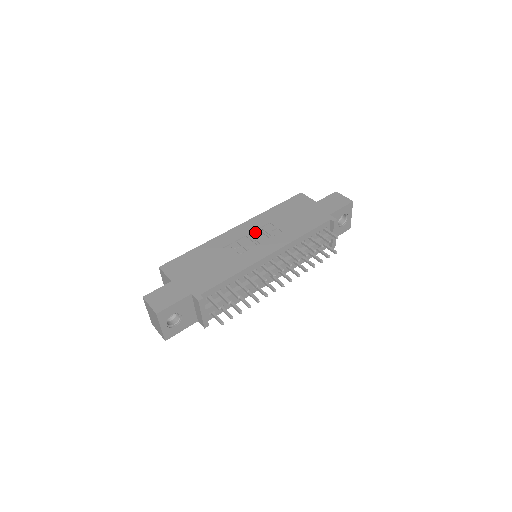
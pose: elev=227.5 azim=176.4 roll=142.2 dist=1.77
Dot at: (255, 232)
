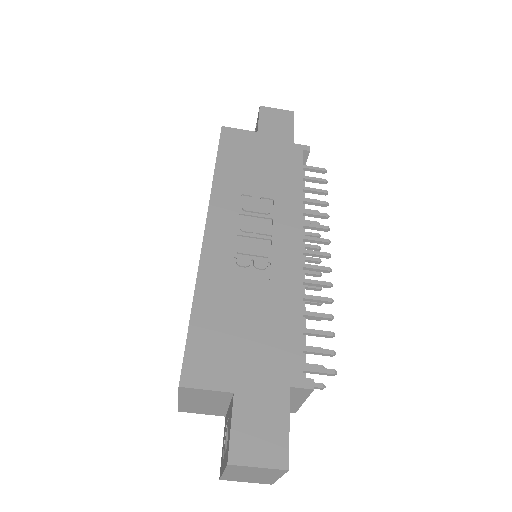
Dot at: (241, 221)
